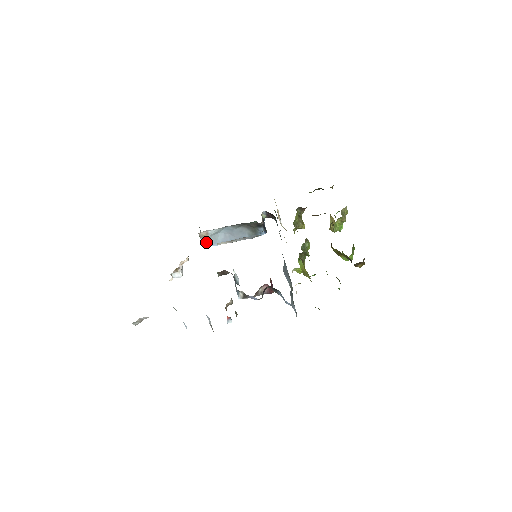
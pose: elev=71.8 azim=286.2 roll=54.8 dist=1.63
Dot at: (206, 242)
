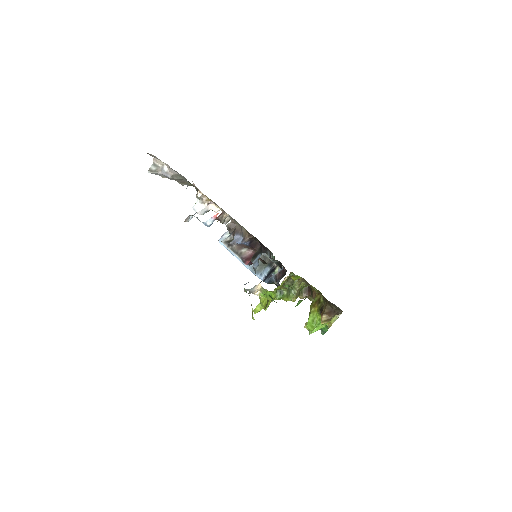
Dot at: occluded
